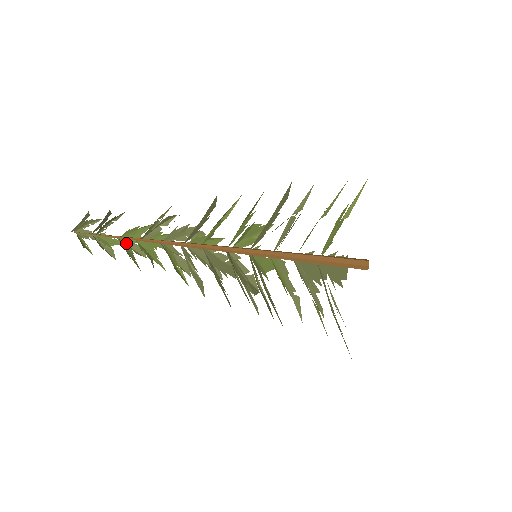
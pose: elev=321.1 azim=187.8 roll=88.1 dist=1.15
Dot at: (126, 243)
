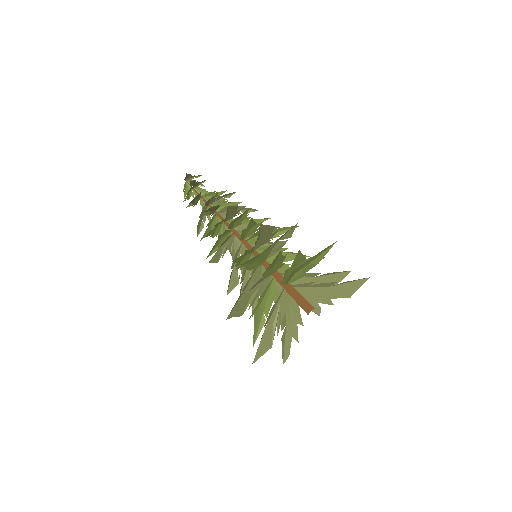
Dot at: occluded
